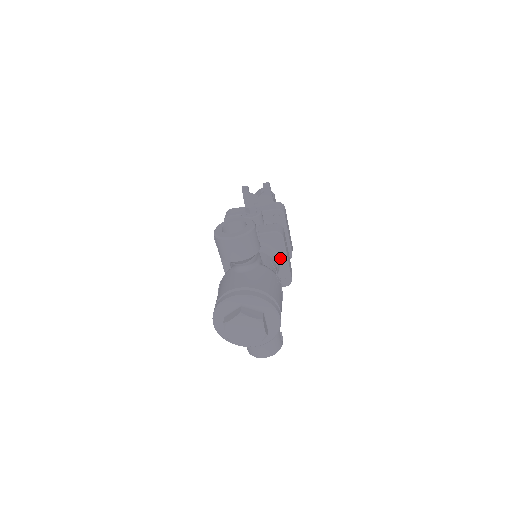
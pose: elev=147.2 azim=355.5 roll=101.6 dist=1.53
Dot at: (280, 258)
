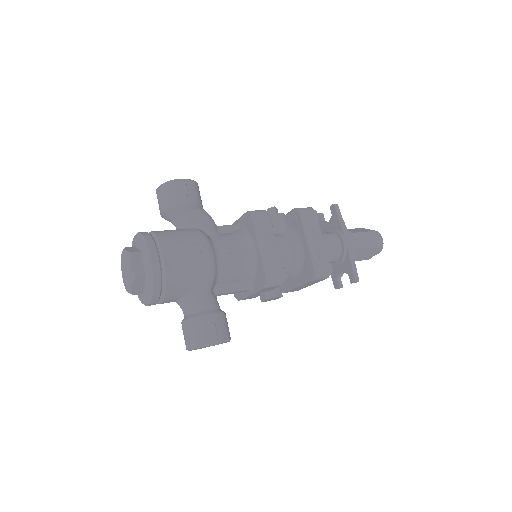
Dot at: (254, 246)
